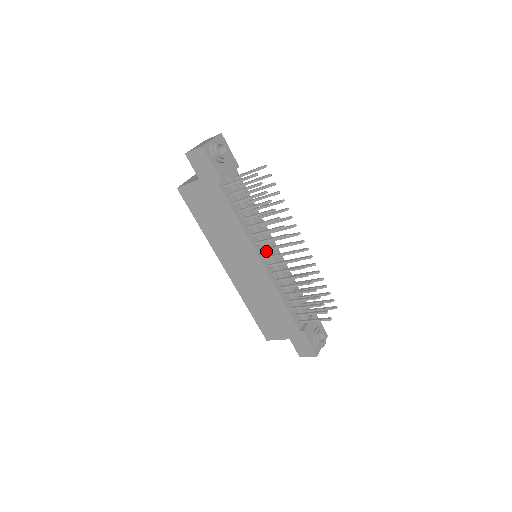
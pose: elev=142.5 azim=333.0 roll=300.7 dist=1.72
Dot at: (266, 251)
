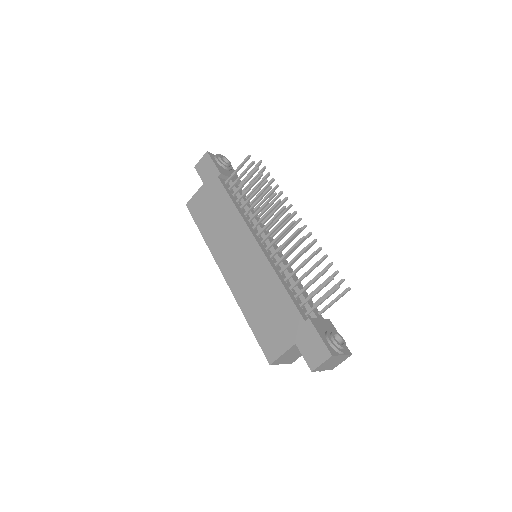
Dot at: occluded
